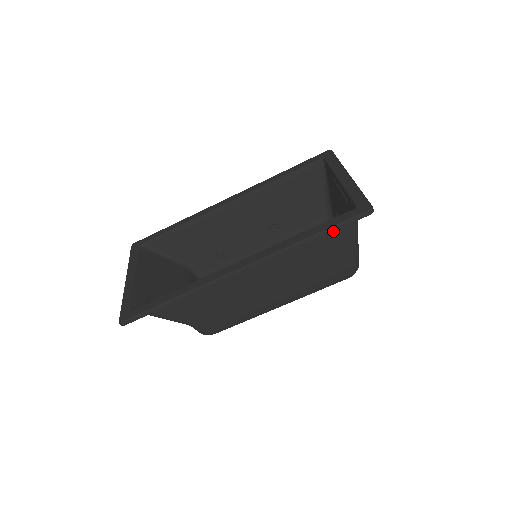
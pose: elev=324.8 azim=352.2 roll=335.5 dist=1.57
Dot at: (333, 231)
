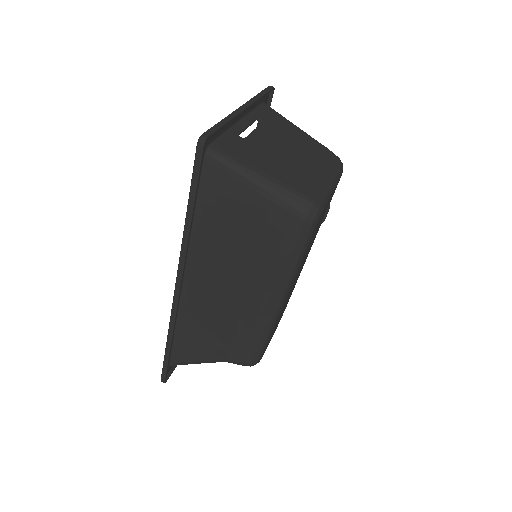
Dot at: (215, 191)
